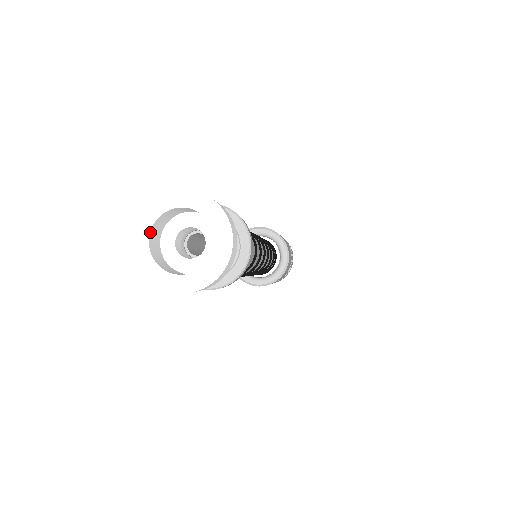
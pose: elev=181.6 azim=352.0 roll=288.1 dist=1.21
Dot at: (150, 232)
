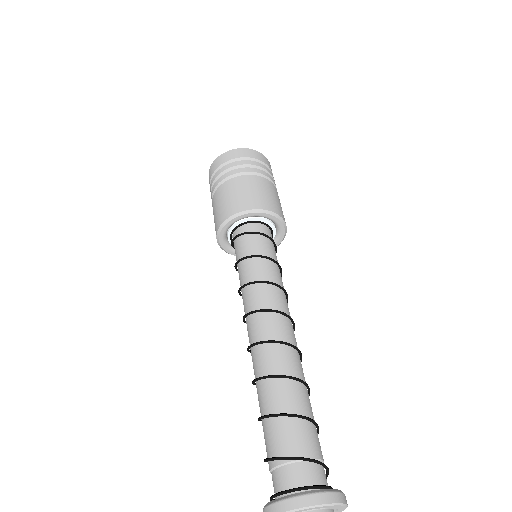
Dot at: out of frame
